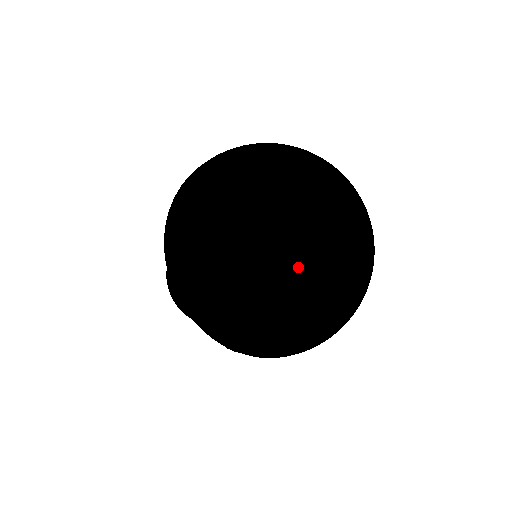
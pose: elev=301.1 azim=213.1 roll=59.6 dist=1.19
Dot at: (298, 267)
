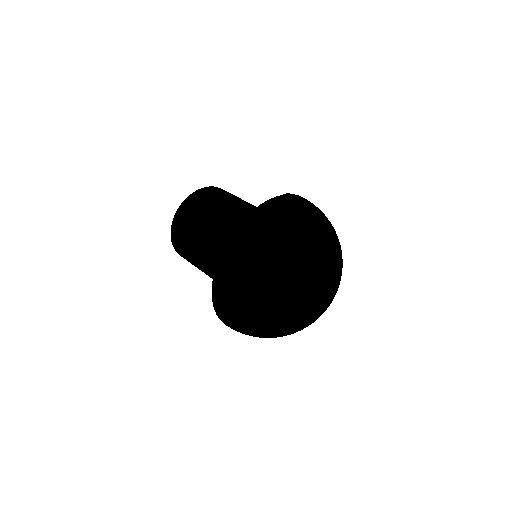
Dot at: (307, 323)
